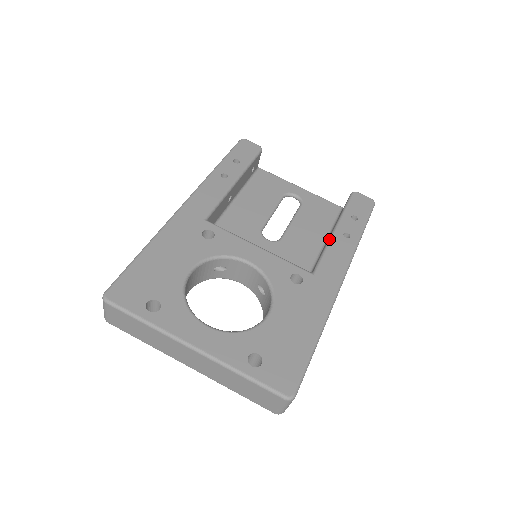
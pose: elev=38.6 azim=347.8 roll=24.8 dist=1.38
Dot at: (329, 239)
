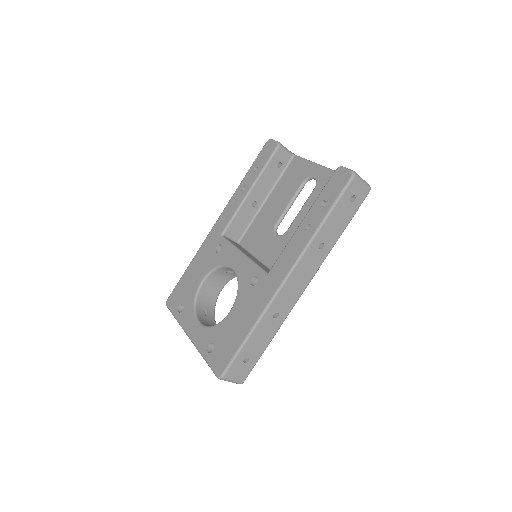
Dot at: occluded
